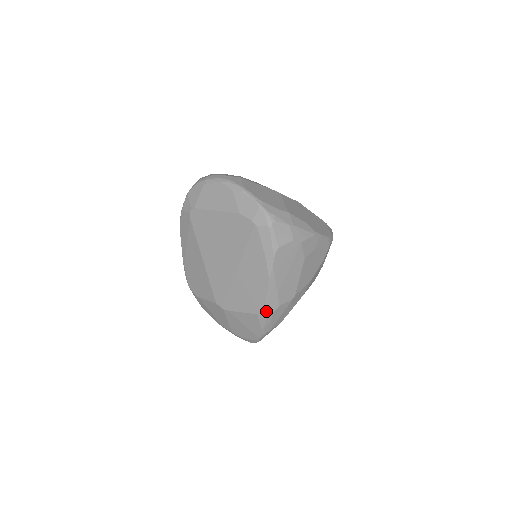
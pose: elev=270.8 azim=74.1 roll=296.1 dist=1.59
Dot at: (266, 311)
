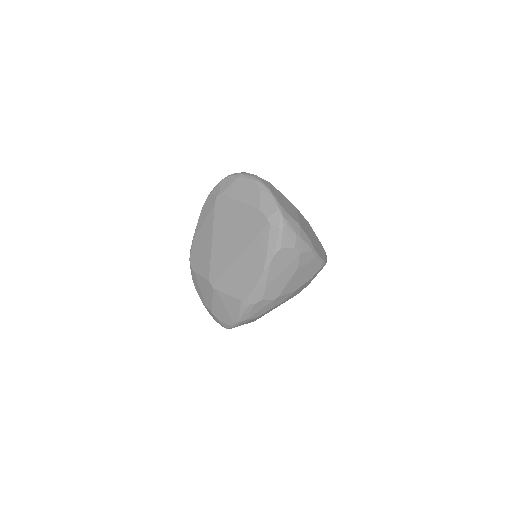
Dot at: (250, 300)
